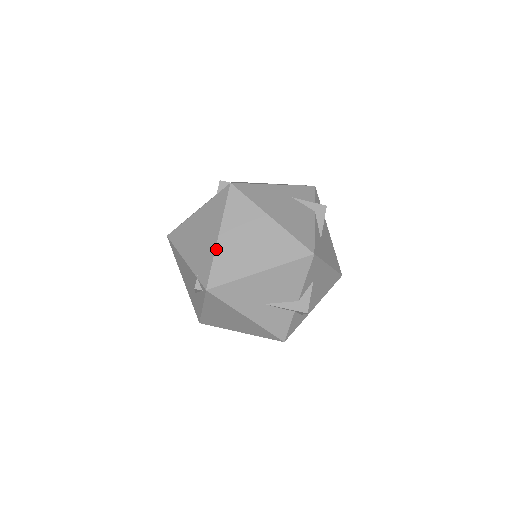
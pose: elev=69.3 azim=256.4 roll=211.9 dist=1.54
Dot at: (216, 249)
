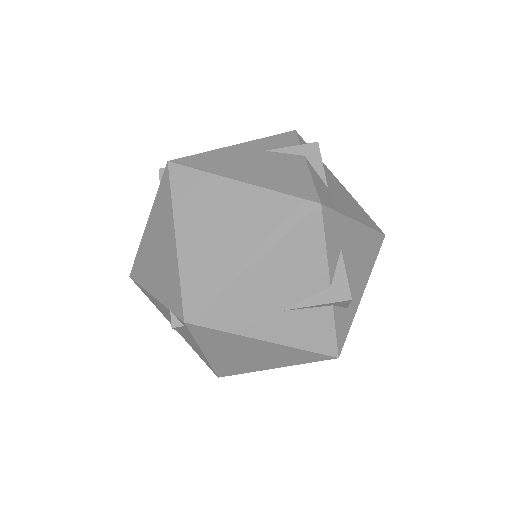
Dot at: (178, 258)
